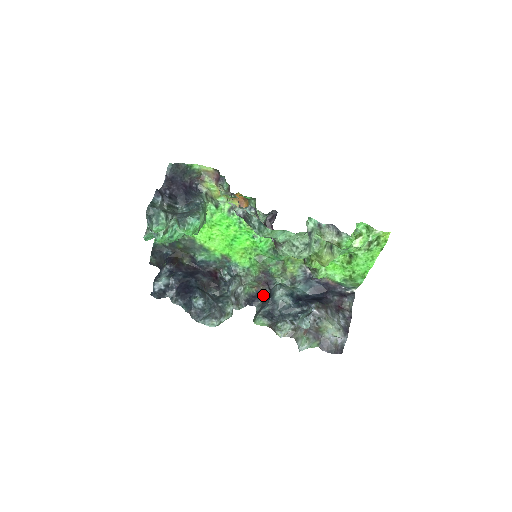
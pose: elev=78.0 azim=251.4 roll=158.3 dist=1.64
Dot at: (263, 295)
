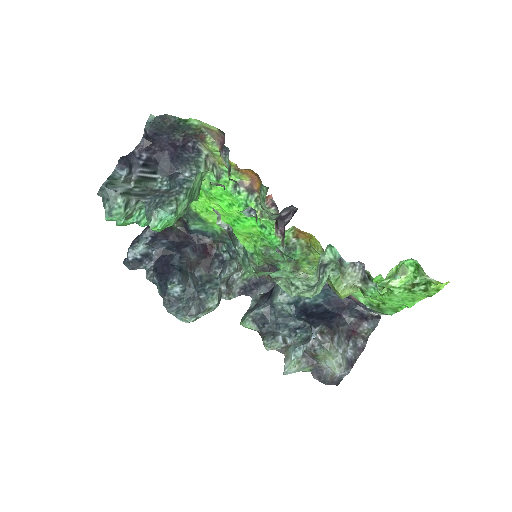
Dot at: (265, 286)
